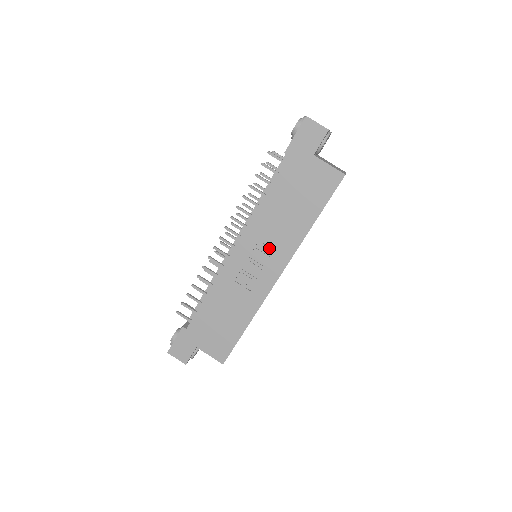
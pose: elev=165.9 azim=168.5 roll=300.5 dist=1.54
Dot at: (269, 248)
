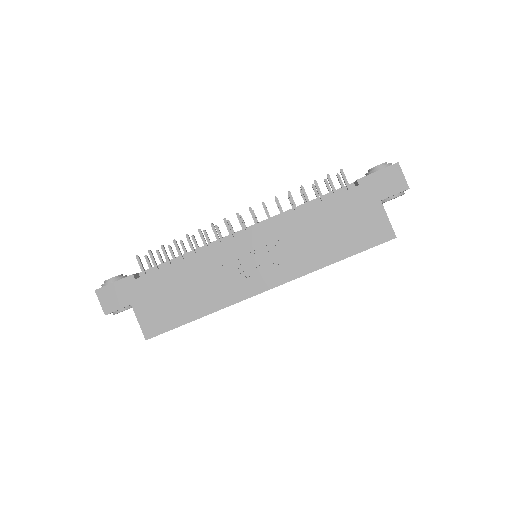
Dot at: (279, 256)
